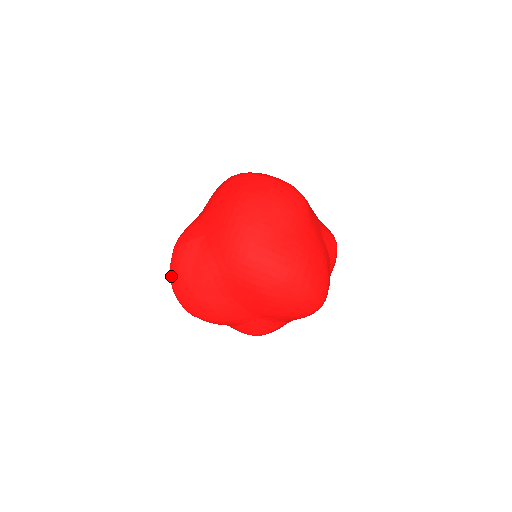
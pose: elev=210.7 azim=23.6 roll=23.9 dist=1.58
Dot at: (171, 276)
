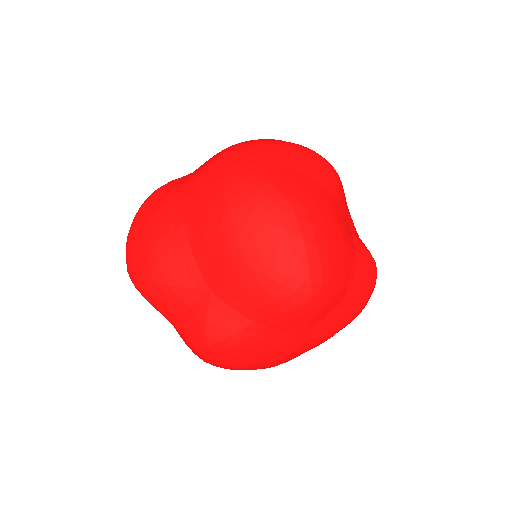
Dot at: (133, 219)
